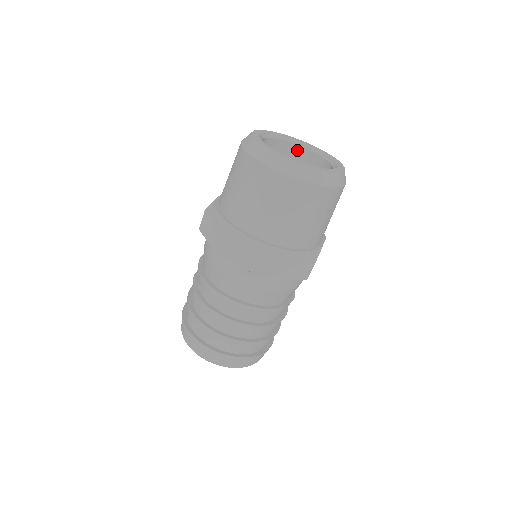
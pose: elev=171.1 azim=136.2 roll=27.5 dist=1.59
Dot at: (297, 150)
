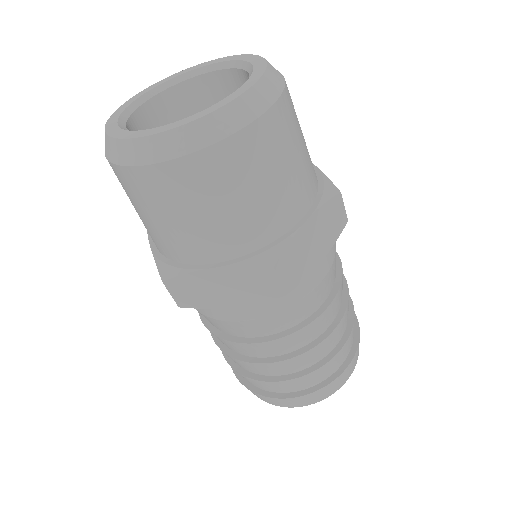
Dot at: (170, 97)
